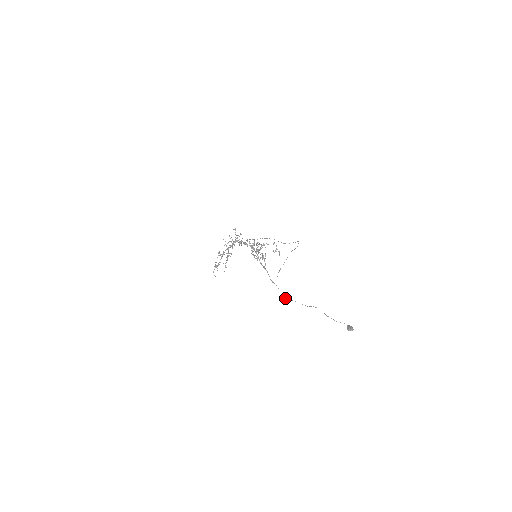
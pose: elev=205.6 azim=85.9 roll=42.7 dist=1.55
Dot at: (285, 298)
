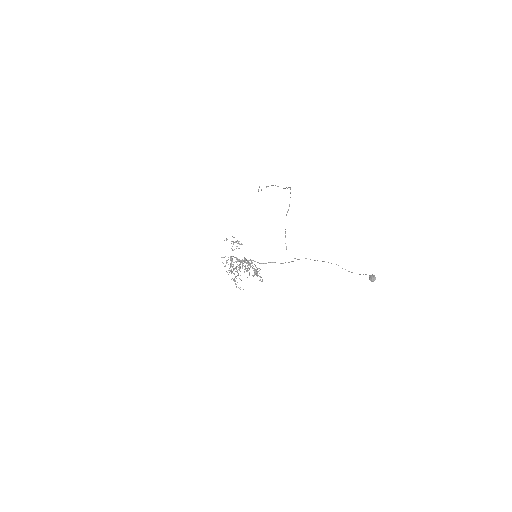
Dot at: occluded
